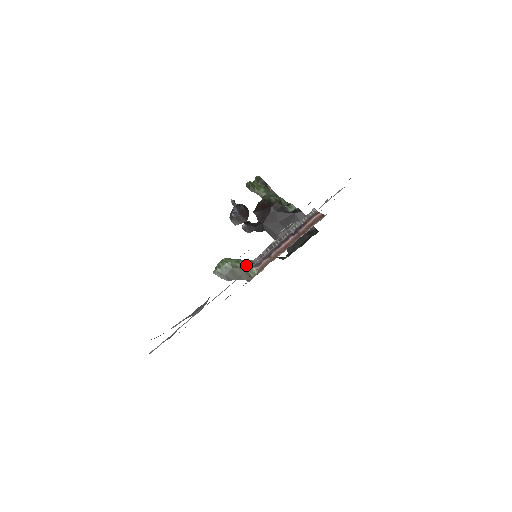
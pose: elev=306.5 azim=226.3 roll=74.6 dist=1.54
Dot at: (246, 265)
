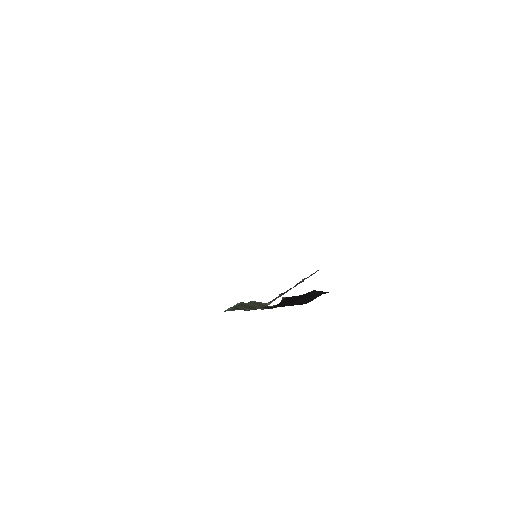
Dot at: (258, 302)
